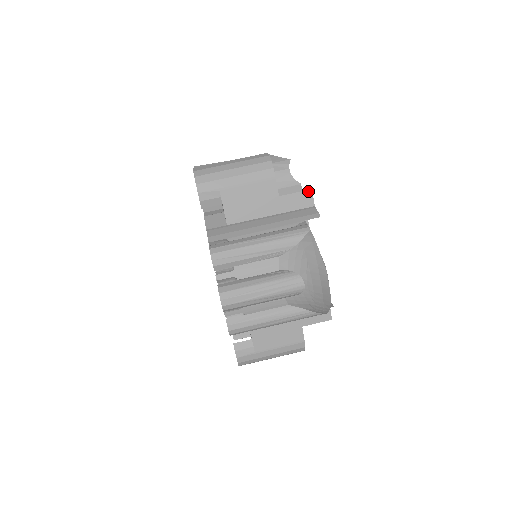
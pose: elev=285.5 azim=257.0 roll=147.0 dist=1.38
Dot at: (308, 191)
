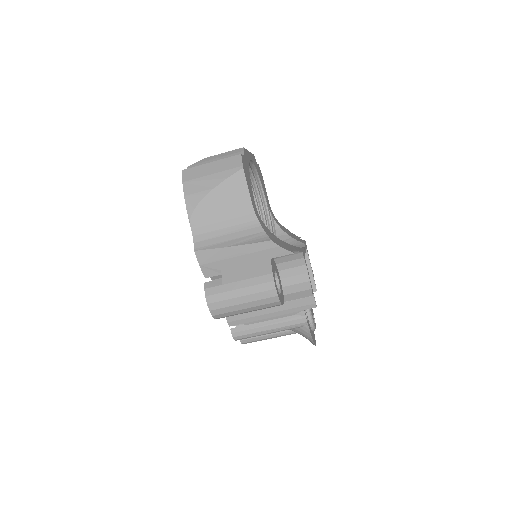
Dot at: occluded
